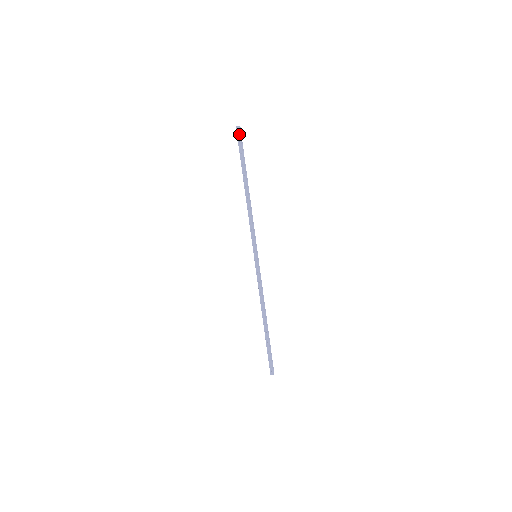
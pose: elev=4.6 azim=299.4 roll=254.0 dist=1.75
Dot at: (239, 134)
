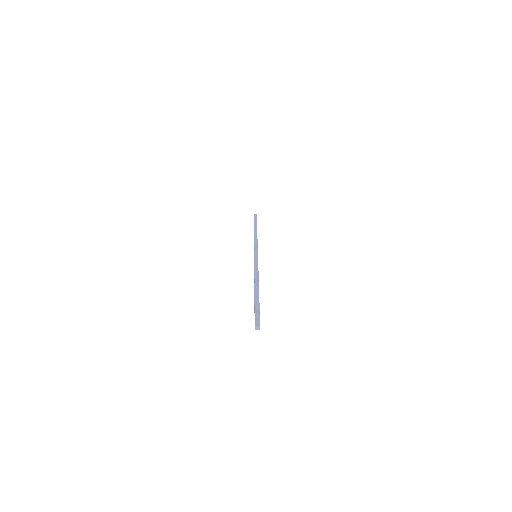
Dot at: (256, 216)
